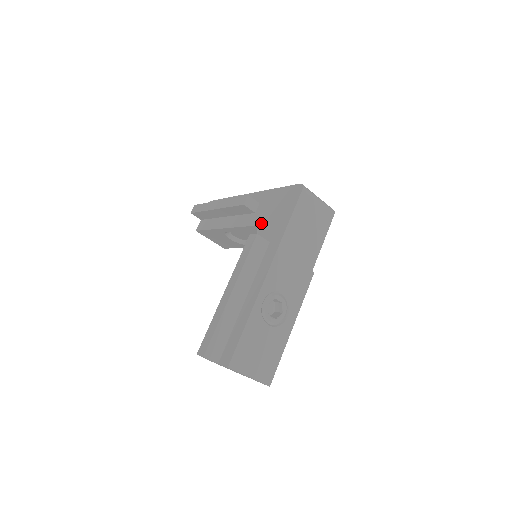
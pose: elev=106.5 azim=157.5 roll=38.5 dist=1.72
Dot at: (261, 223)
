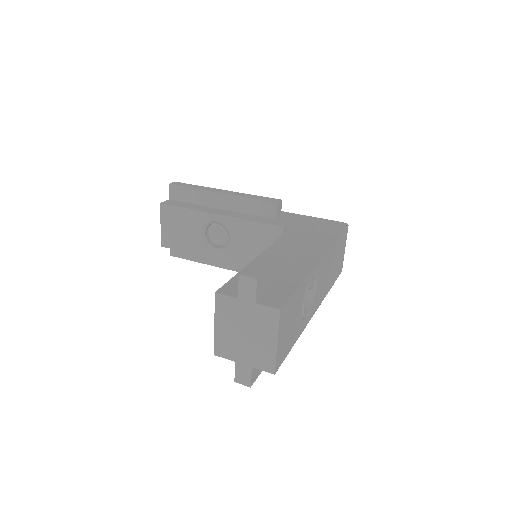
Dot at: (292, 227)
